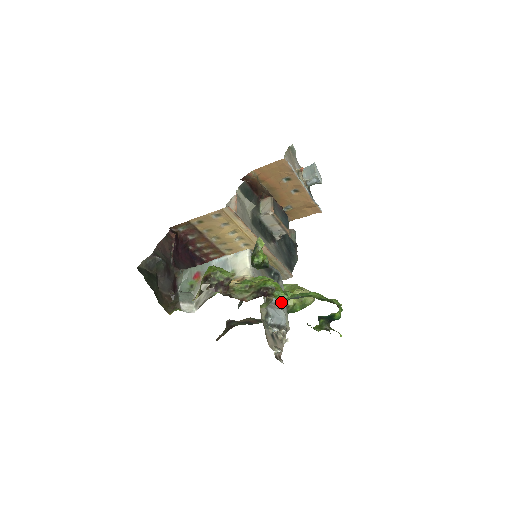
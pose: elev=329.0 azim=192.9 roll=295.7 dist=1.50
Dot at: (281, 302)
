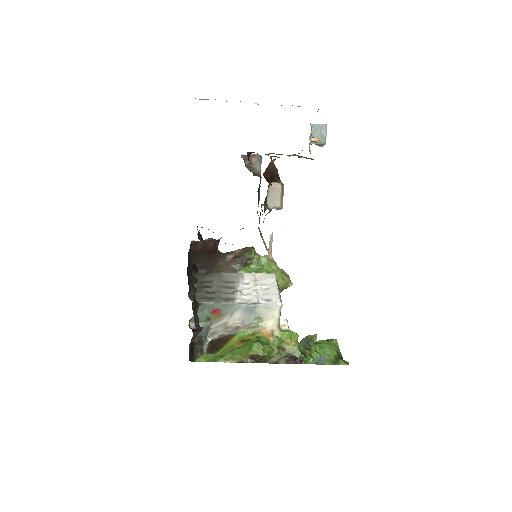
Dot at: occluded
